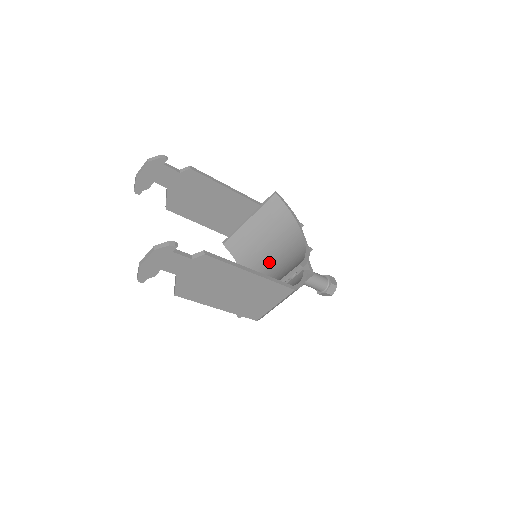
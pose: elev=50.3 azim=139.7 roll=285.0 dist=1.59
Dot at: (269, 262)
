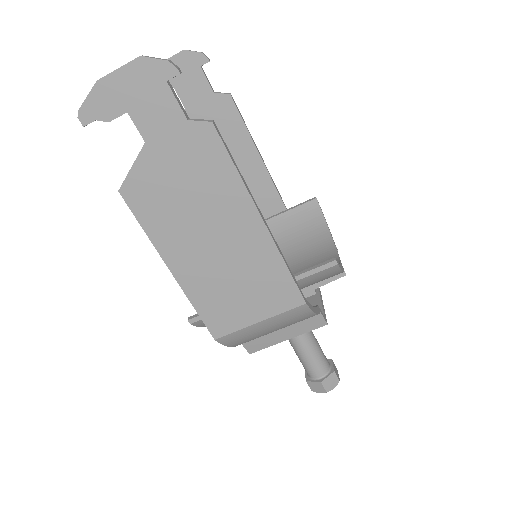
Dot at: occluded
